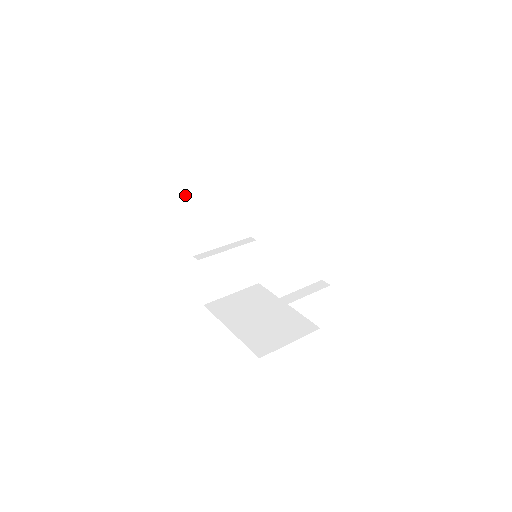
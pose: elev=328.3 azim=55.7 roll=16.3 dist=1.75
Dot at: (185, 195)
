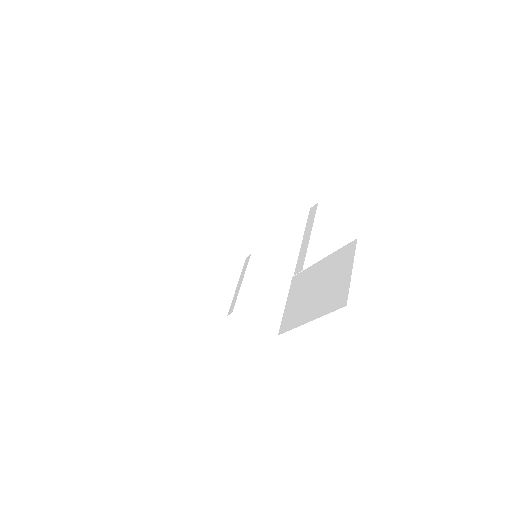
Dot at: (168, 286)
